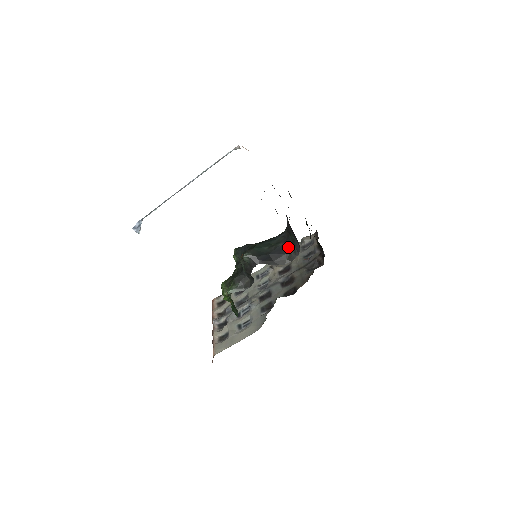
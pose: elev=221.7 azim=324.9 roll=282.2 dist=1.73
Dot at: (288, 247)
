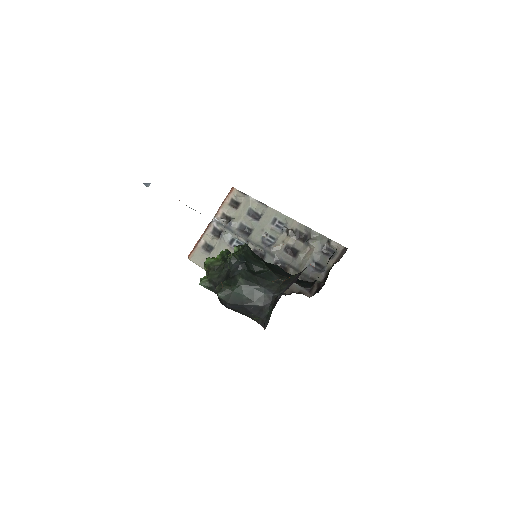
Dot at: (262, 314)
